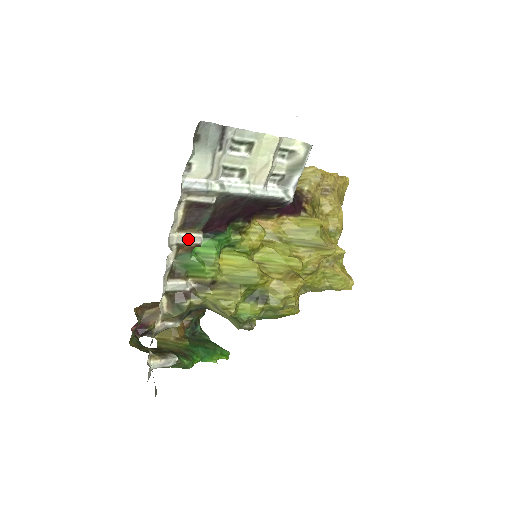
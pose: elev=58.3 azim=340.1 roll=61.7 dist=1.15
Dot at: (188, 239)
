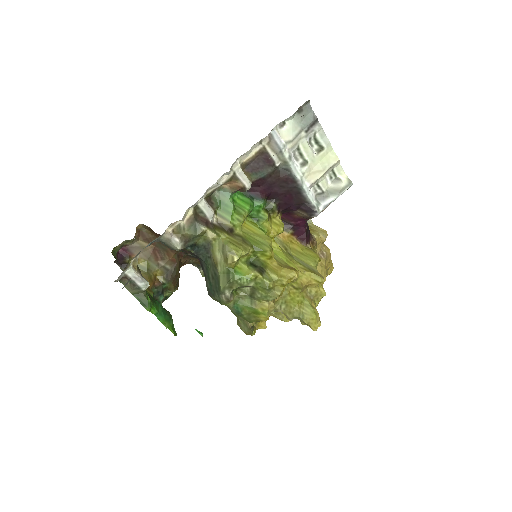
Dot at: (243, 176)
